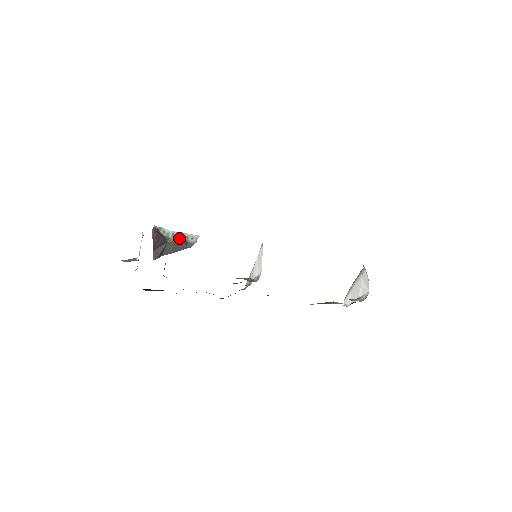
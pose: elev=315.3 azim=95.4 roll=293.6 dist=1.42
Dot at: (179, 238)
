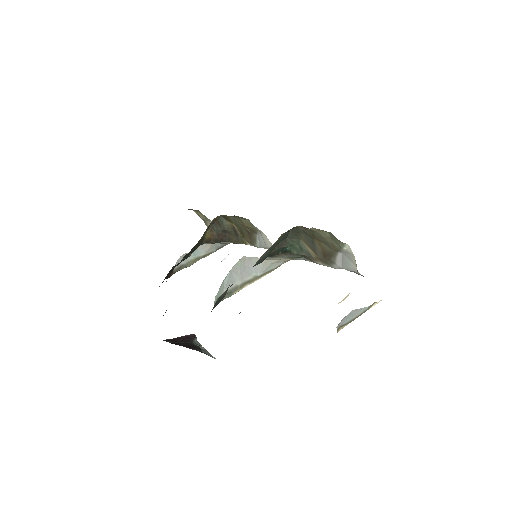
Dot at: occluded
